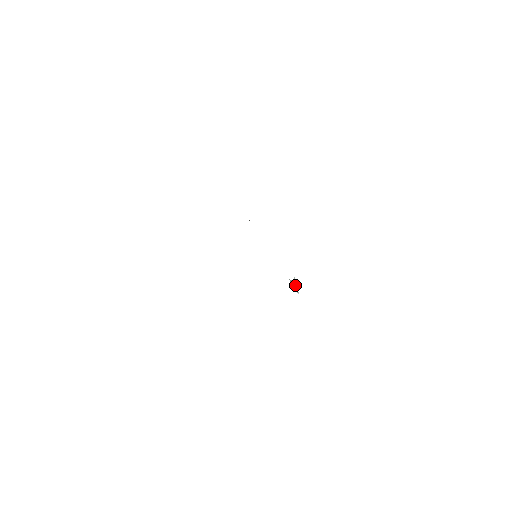
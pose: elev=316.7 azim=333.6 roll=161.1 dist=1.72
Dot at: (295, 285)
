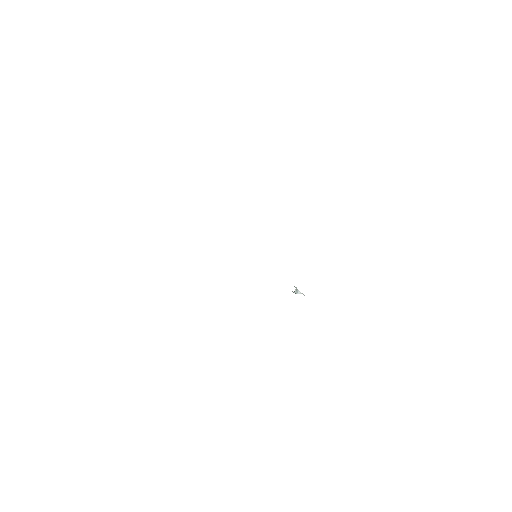
Dot at: (298, 291)
